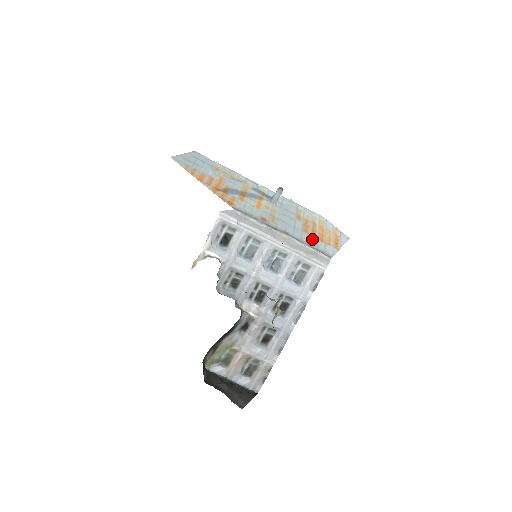
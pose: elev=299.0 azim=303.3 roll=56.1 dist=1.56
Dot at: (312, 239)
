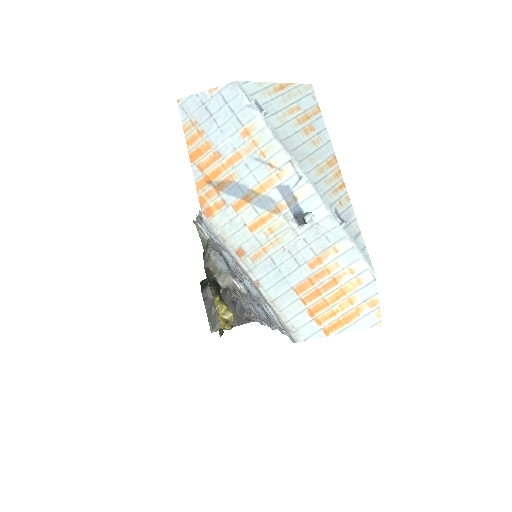
Dot at: (295, 306)
